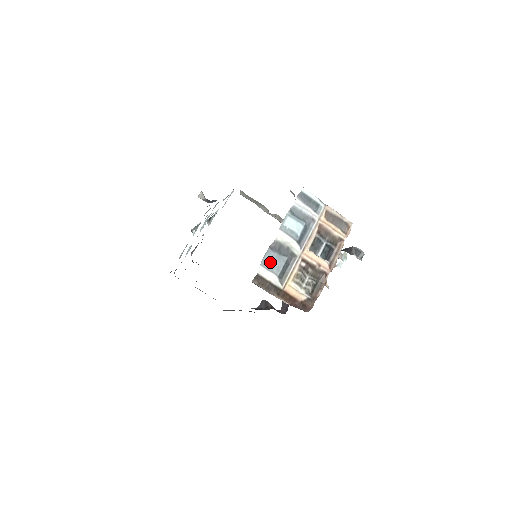
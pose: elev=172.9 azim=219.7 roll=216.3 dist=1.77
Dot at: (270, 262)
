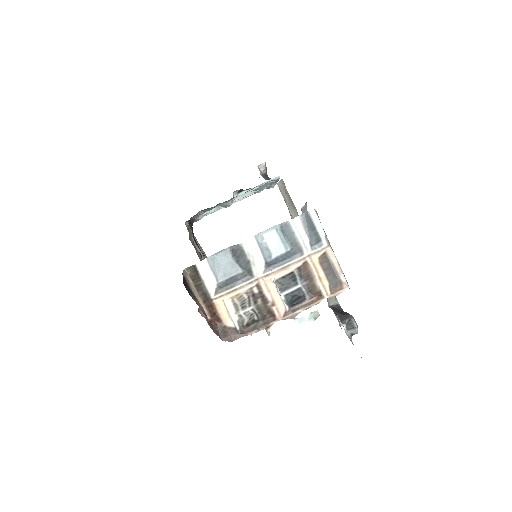
Dot at: (220, 263)
